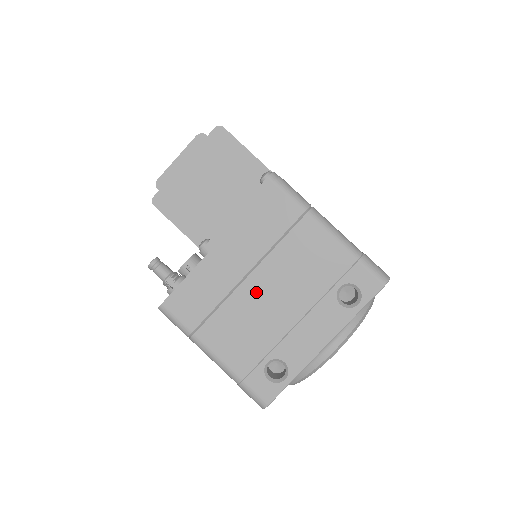
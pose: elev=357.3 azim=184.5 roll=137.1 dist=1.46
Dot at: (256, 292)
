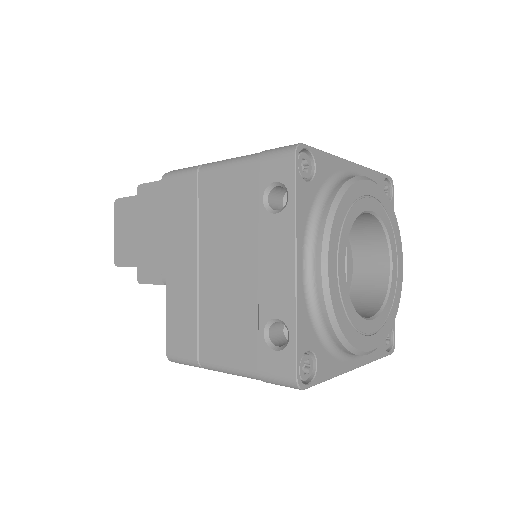
Dot at: (212, 276)
